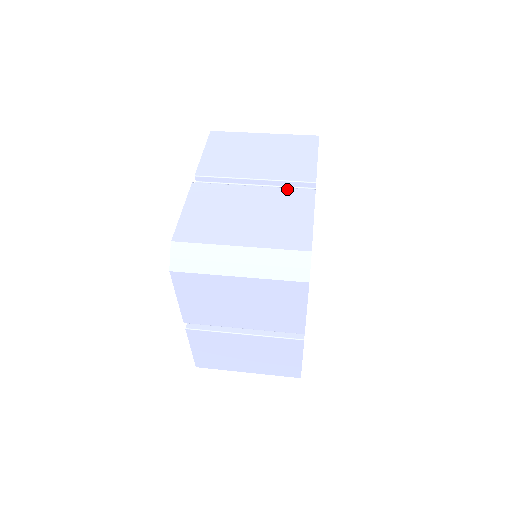
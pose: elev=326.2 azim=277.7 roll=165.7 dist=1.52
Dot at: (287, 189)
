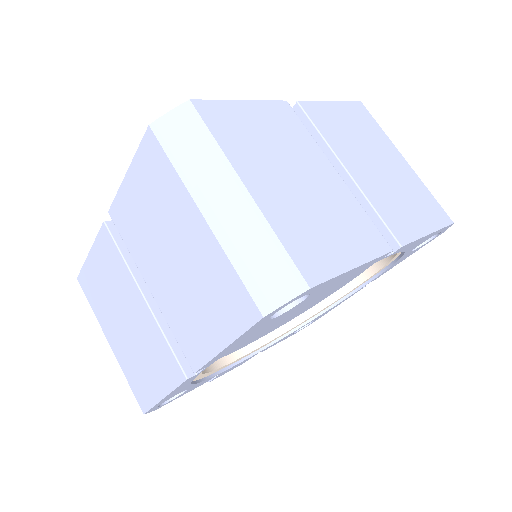
Dot at: (366, 214)
